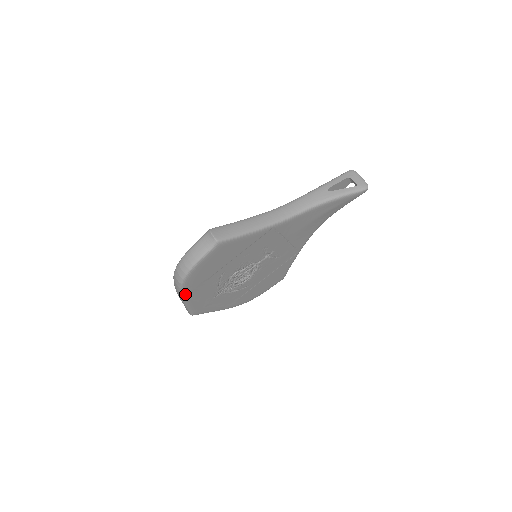
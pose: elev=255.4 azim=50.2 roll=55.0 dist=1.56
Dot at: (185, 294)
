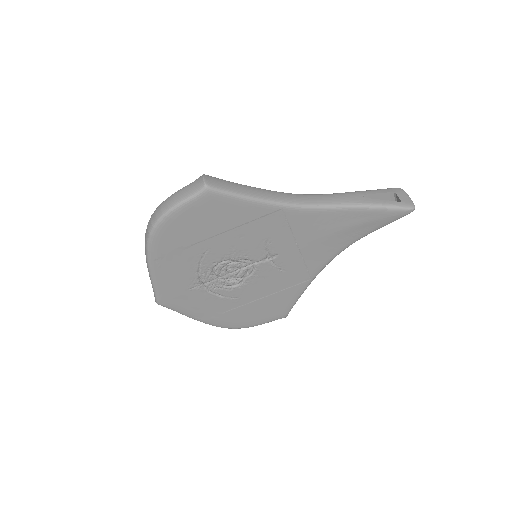
Dot at: (152, 256)
